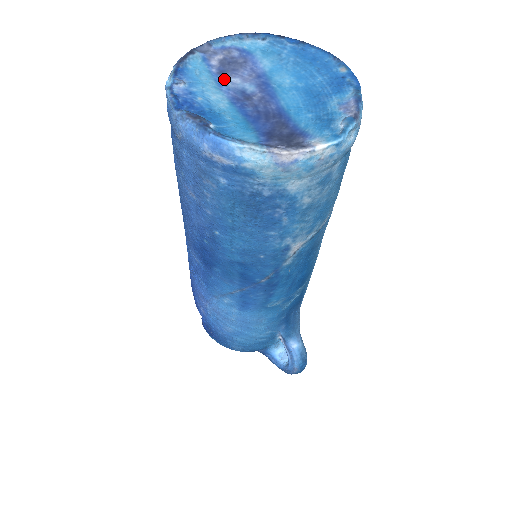
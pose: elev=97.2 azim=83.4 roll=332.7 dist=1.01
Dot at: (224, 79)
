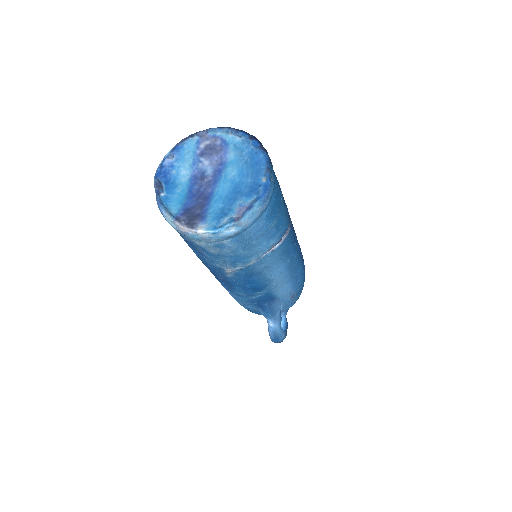
Dot at: (200, 160)
